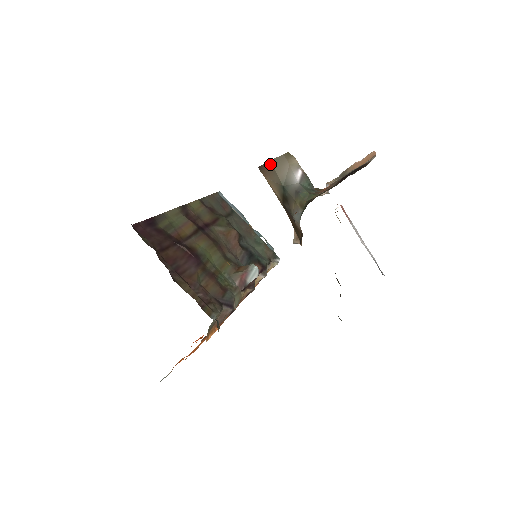
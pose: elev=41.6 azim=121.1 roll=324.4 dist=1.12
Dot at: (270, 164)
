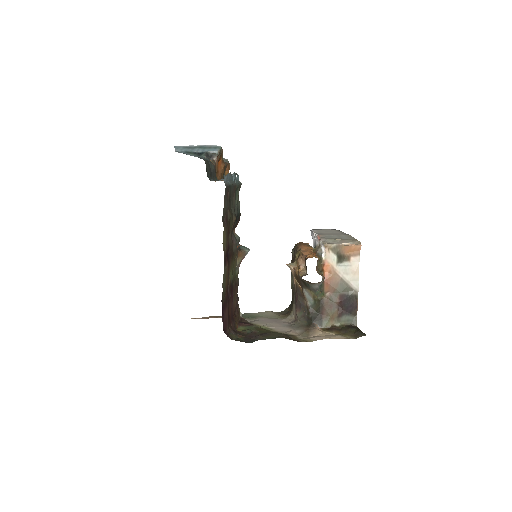
Dot at: (311, 283)
